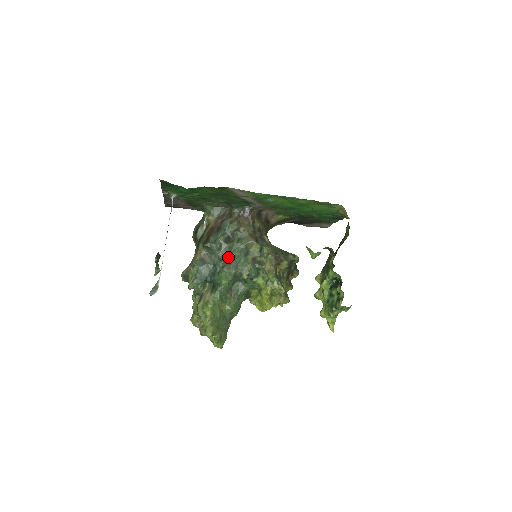
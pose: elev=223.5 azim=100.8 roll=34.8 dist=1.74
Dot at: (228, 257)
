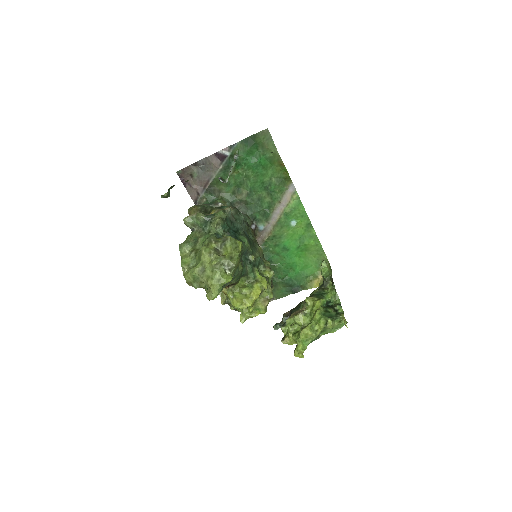
Dot at: (246, 233)
